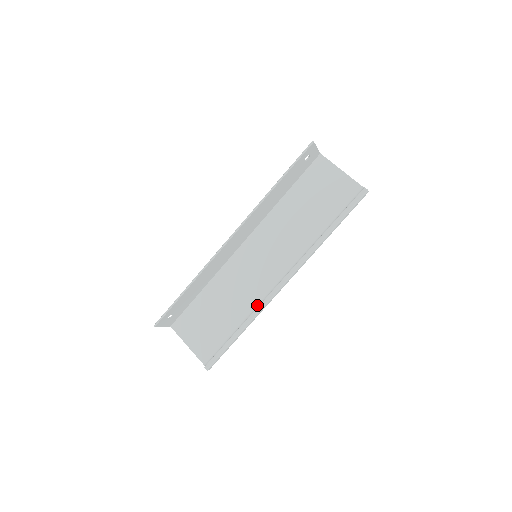
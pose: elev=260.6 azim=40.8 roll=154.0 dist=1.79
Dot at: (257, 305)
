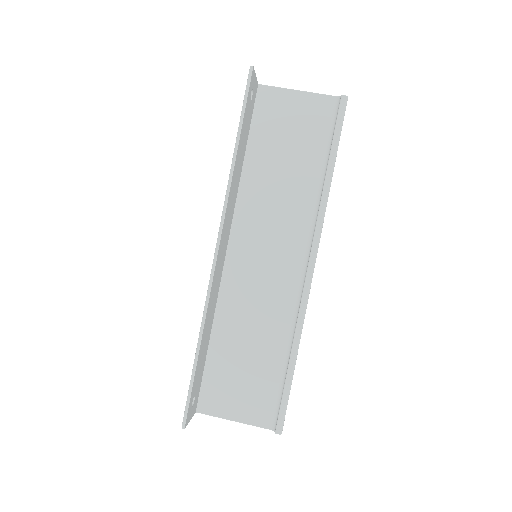
Dot at: (294, 315)
